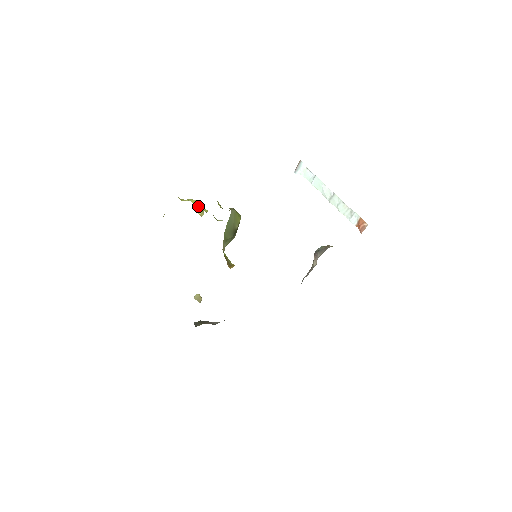
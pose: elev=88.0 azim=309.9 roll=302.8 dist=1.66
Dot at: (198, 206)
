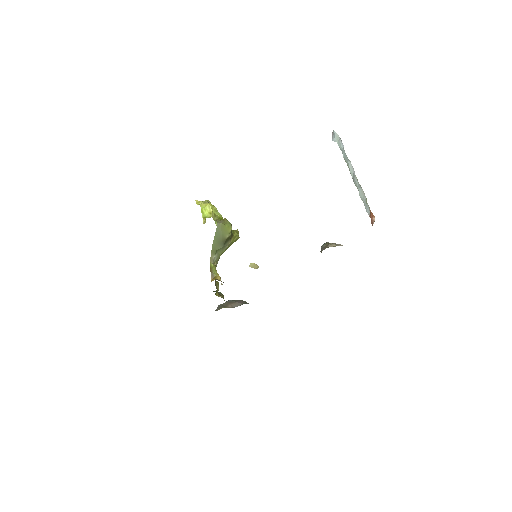
Dot at: (206, 211)
